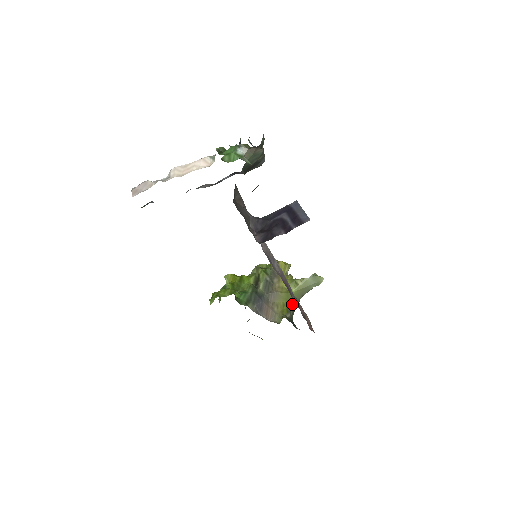
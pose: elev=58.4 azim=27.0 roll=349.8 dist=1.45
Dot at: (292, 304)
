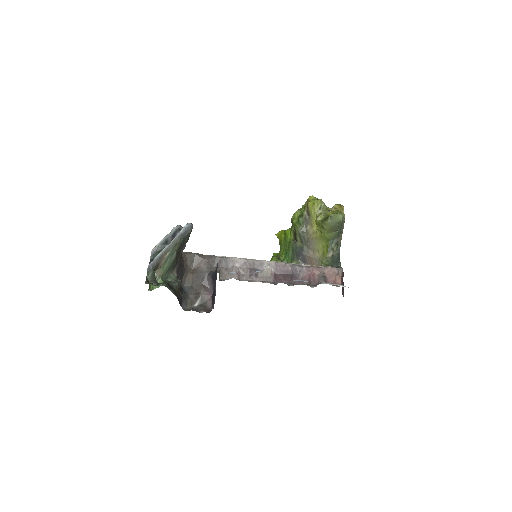
Dot at: (332, 240)
